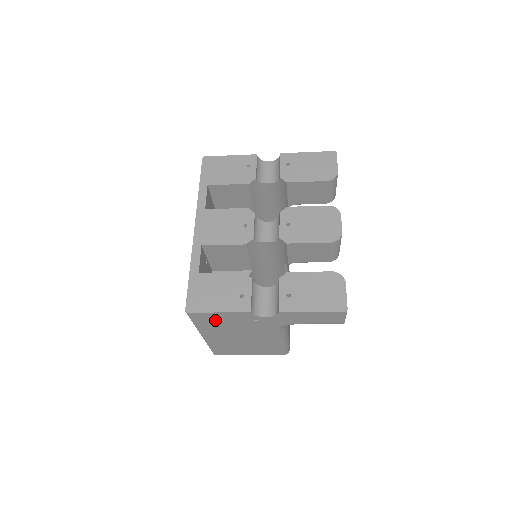
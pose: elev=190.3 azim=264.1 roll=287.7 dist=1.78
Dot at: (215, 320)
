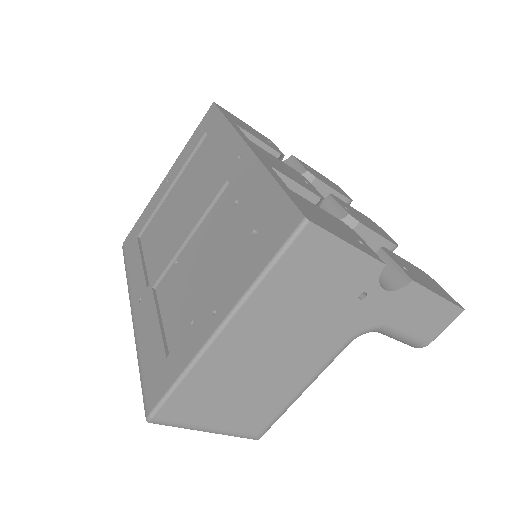
Dot at: (314, 271)
